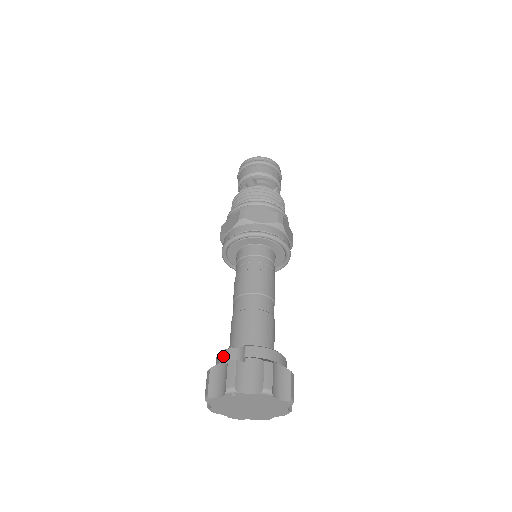
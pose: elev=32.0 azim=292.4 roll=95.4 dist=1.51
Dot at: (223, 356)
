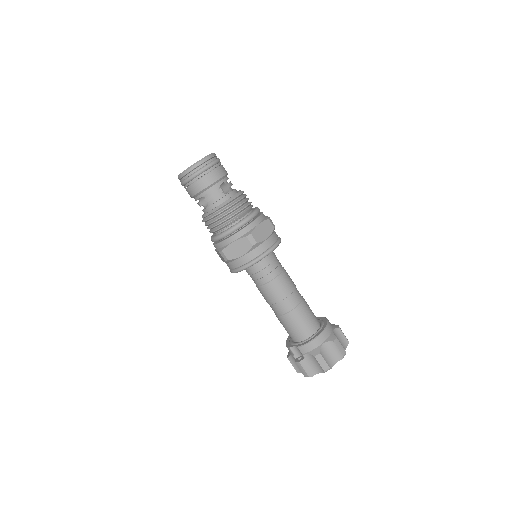
Dot at: occluded
